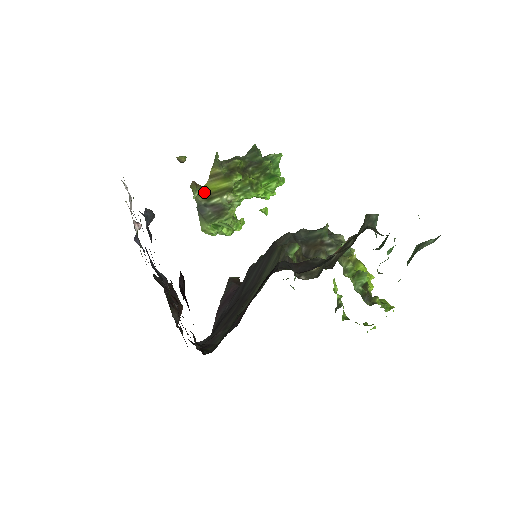
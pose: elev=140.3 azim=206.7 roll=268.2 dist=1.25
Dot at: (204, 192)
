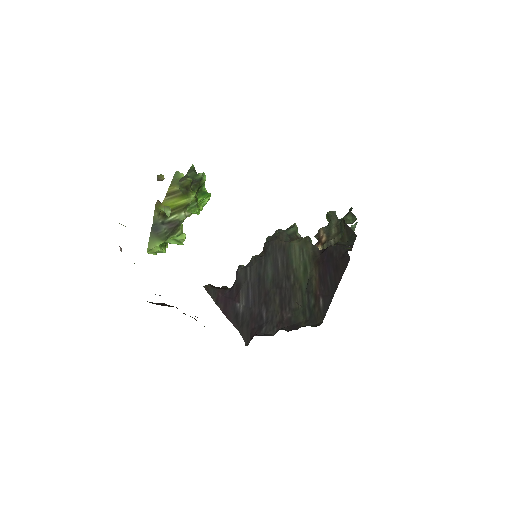
Dot at: occluded
